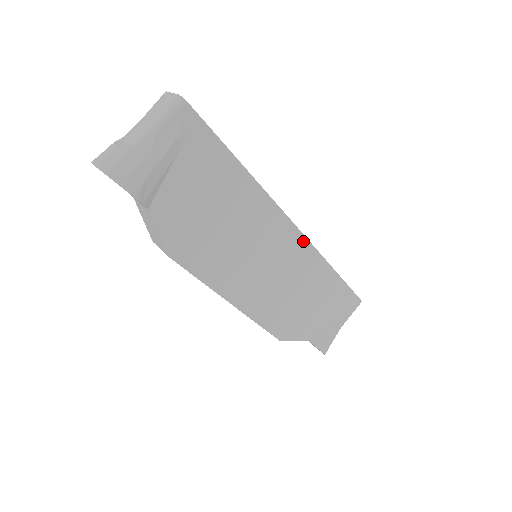
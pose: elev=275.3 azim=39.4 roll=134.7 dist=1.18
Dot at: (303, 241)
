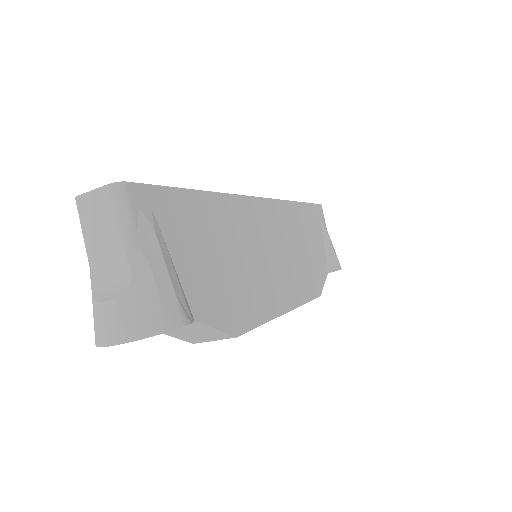
Dot at: (273, 204)
